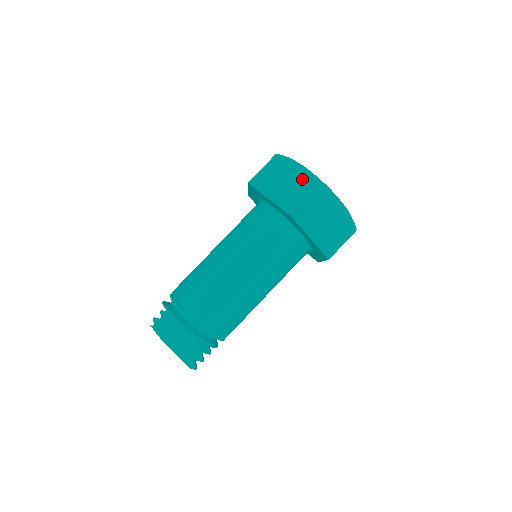
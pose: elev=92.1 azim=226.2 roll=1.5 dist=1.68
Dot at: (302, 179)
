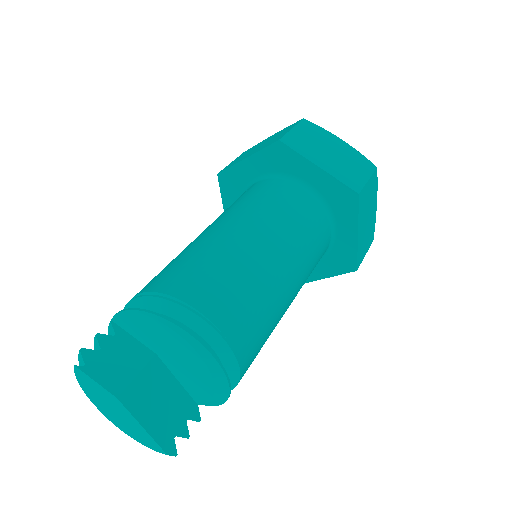
Dot at: (351, 155)
